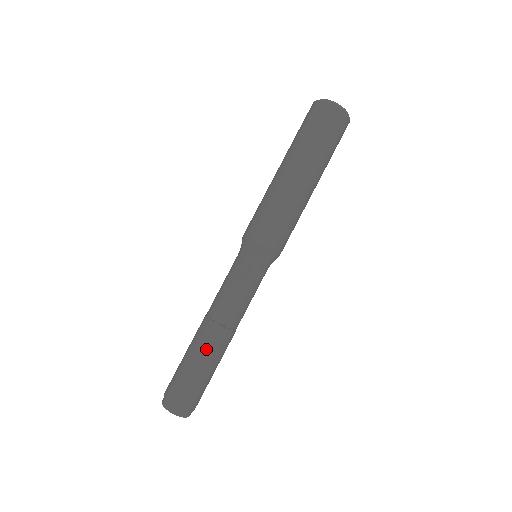
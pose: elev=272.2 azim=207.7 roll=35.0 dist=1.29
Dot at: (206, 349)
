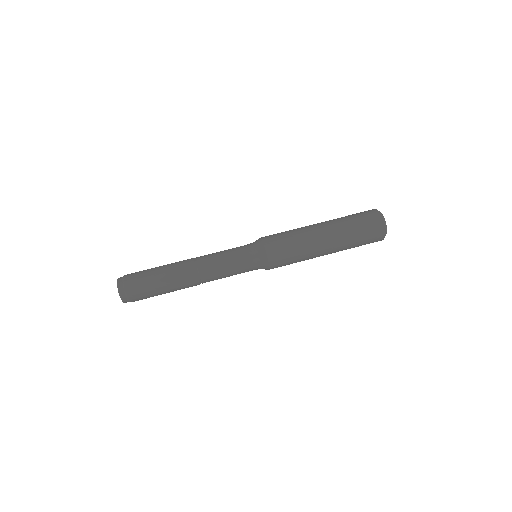
Dot at: (174, 268)
